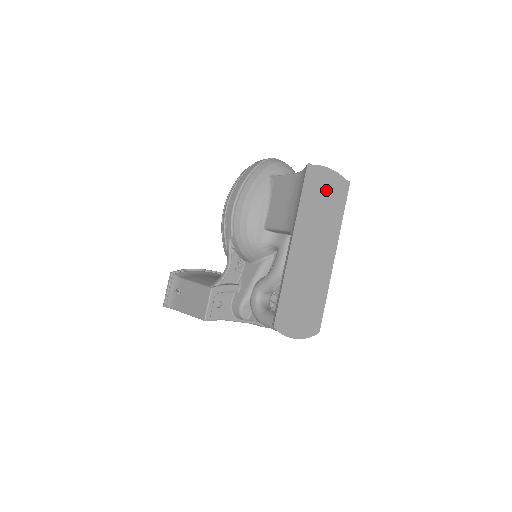
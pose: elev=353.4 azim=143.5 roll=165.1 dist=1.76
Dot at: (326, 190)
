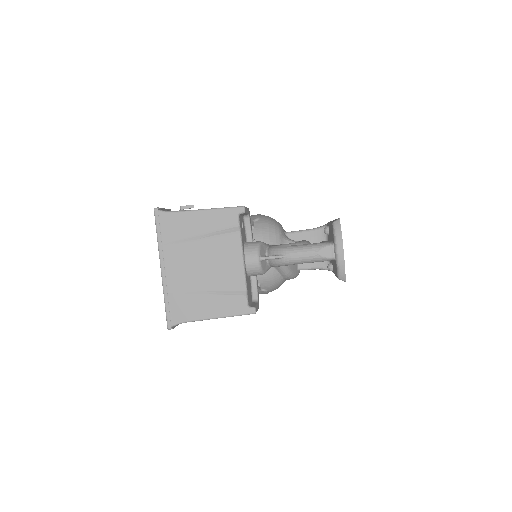
Dot at: occluded
